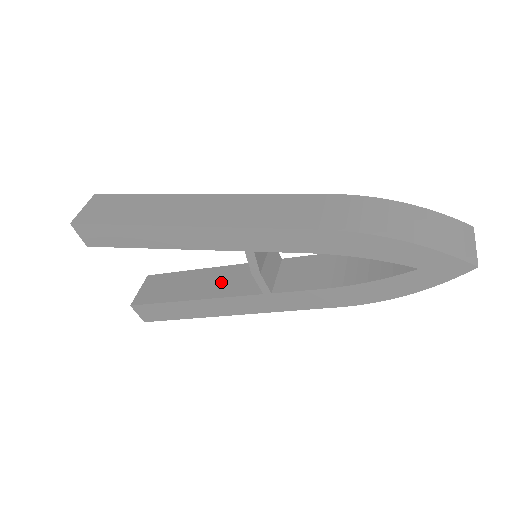
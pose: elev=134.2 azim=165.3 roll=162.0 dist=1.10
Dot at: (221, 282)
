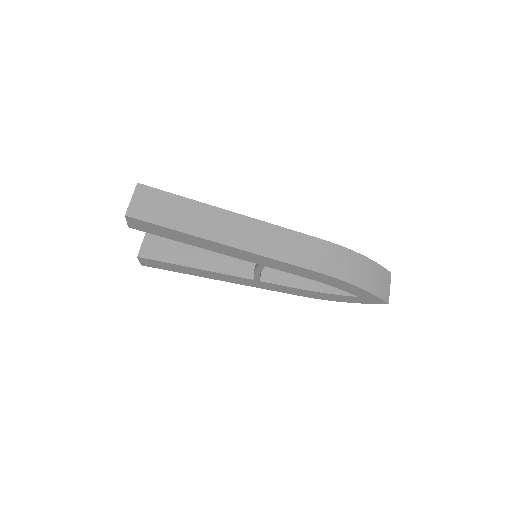
Dot at: (218, 258)
